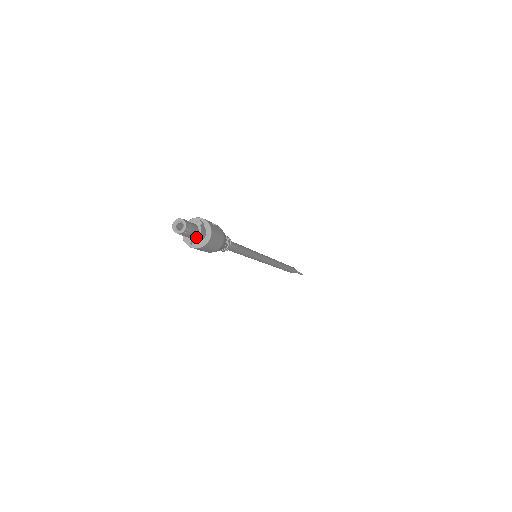
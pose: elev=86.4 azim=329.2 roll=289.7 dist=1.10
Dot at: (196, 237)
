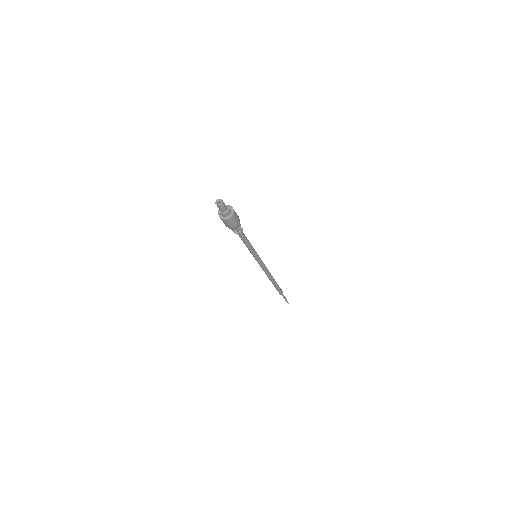
Dot at: (224, 213)
